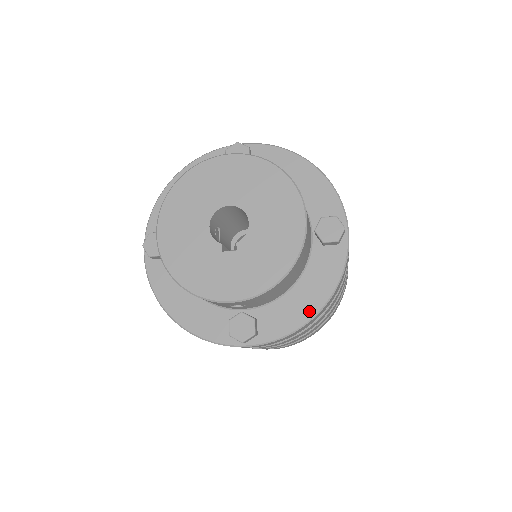
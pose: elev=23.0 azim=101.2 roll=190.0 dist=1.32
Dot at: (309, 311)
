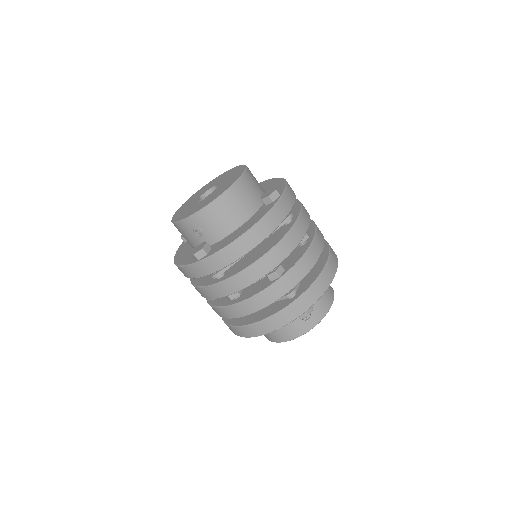
Dot at: (239, 235)
